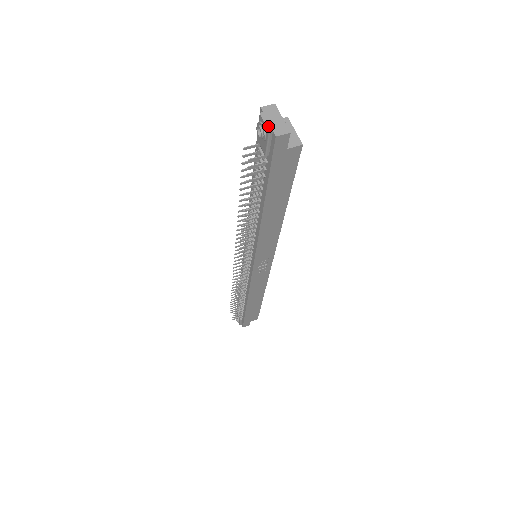
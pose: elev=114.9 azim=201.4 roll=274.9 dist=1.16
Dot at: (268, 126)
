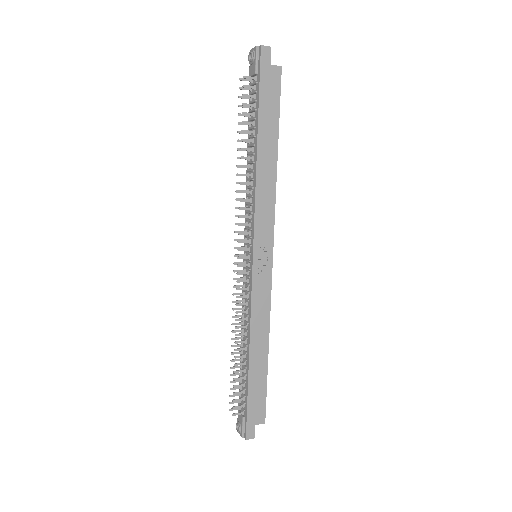
Dot at: (256, 47)
